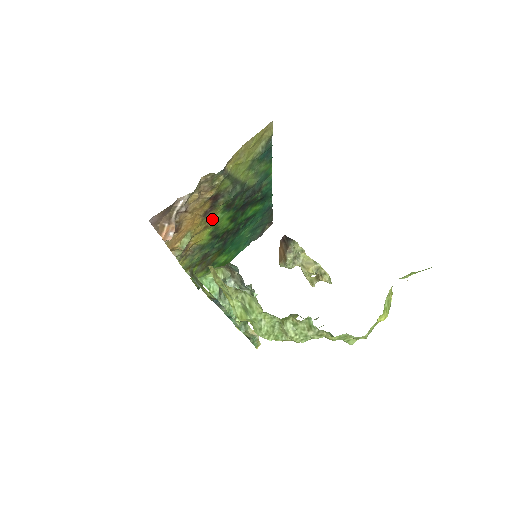
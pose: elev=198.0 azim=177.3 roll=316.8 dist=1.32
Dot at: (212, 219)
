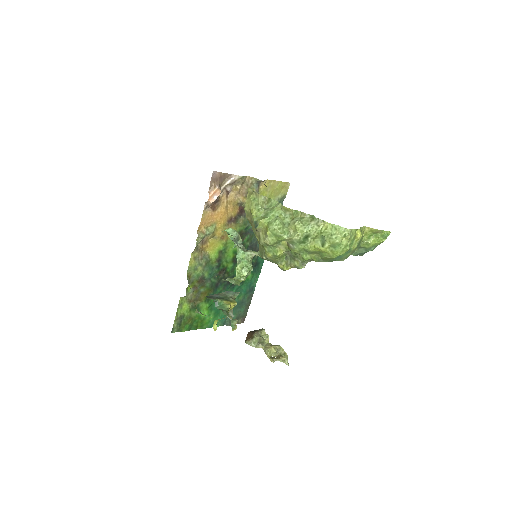
Dot at: occluded
